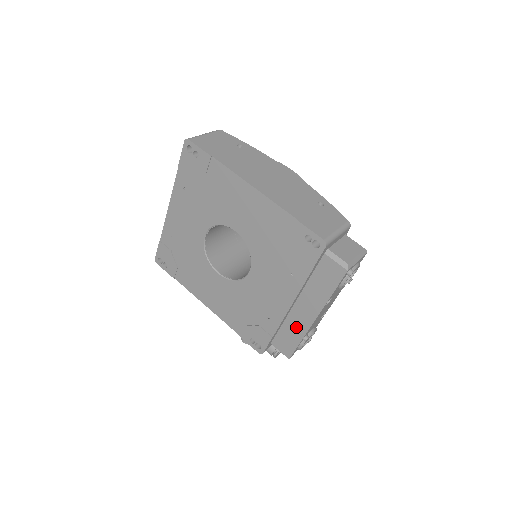
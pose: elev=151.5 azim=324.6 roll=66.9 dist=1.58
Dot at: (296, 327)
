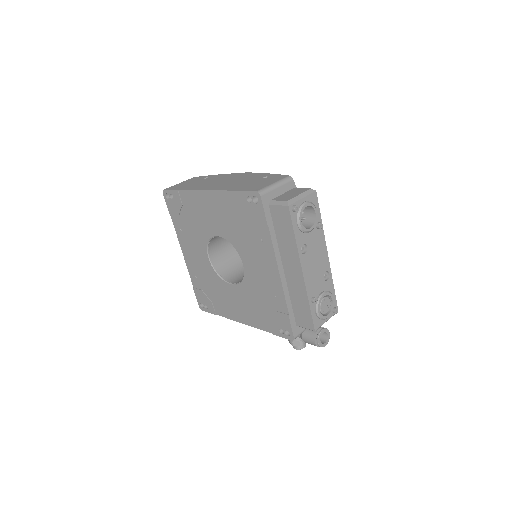
Dot at: (298, 292)
